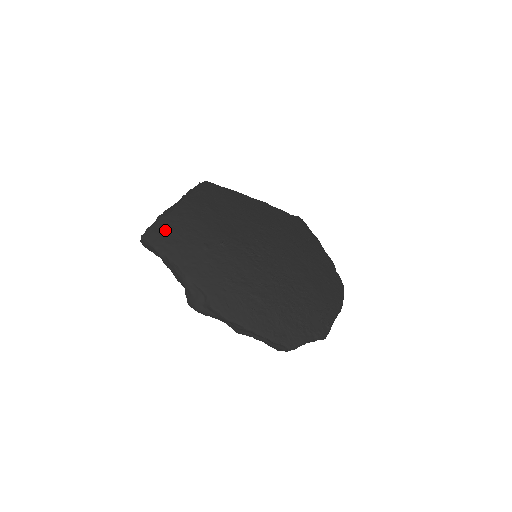
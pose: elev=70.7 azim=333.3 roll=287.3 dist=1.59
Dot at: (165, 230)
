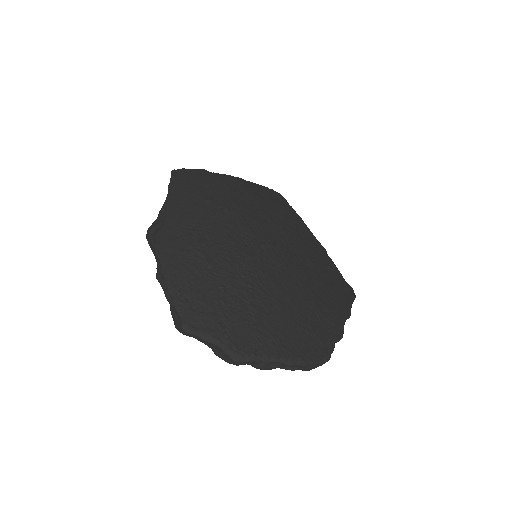
Dot at: (194, 175)
